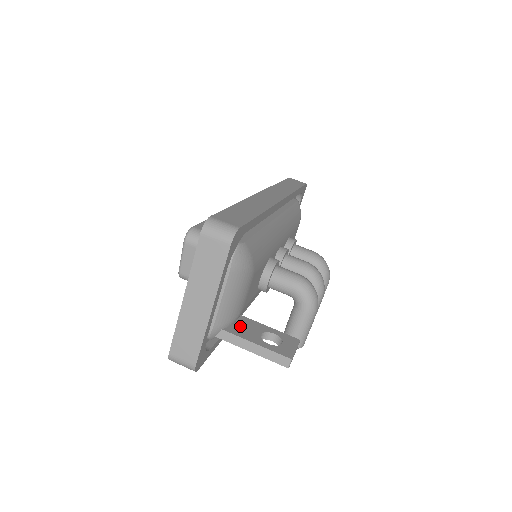
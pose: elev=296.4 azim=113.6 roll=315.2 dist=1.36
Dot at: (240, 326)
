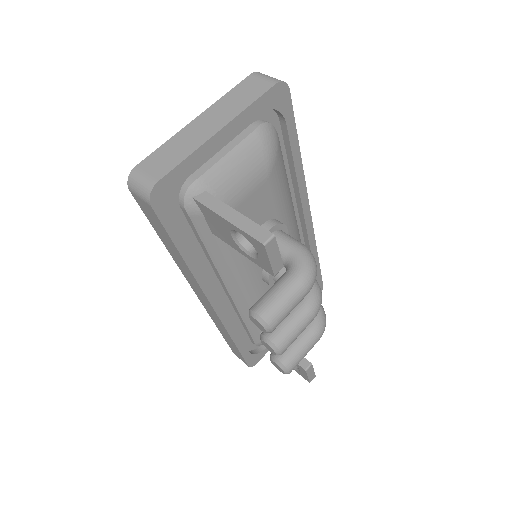
Dot at: occluded
